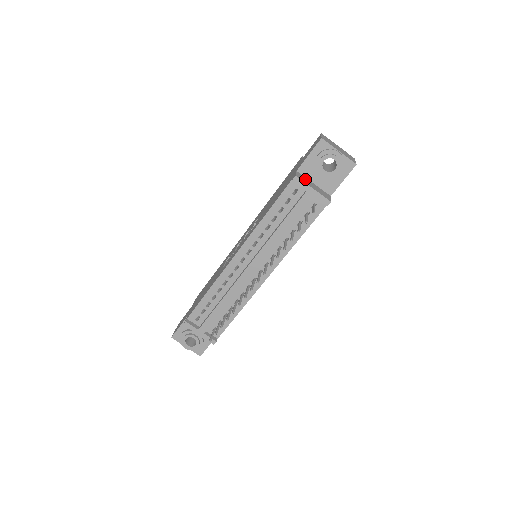
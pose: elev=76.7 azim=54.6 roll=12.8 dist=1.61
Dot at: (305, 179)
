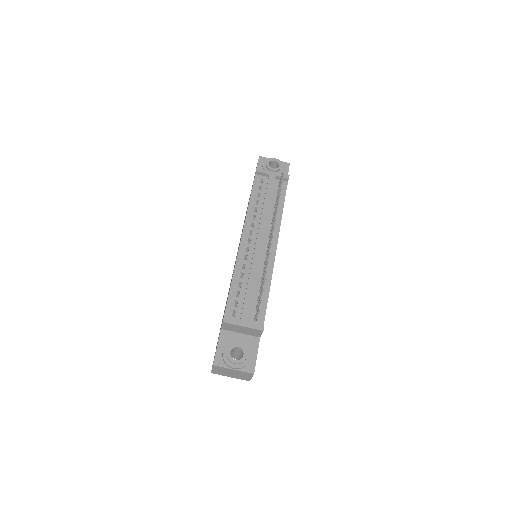
Dot at: occluded
